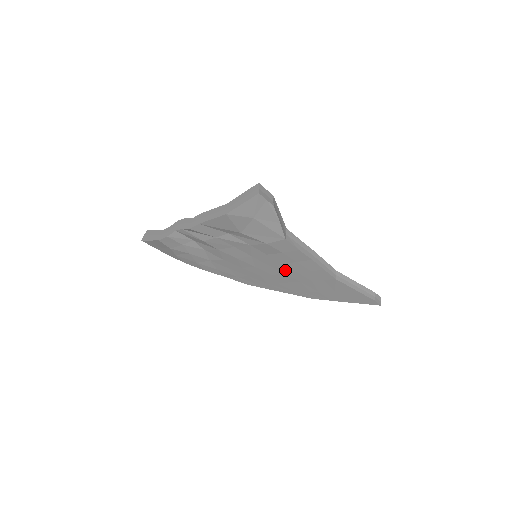
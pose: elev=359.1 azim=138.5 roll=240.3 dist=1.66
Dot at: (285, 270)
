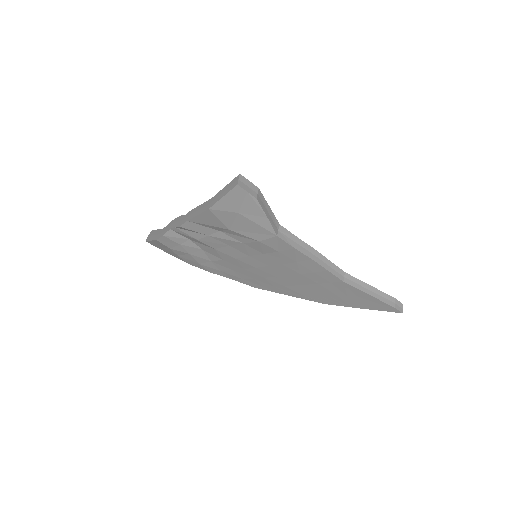
Dot at: (287, 271)
